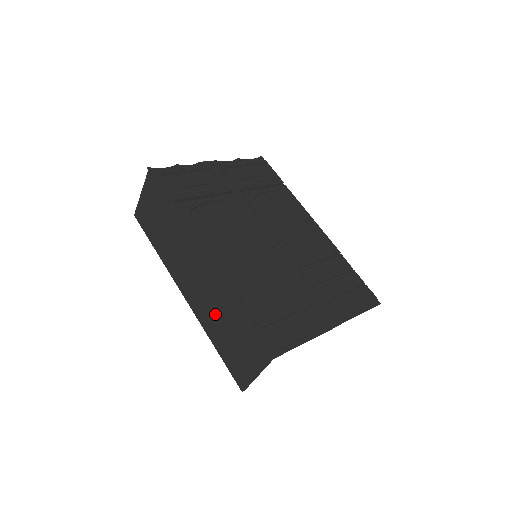
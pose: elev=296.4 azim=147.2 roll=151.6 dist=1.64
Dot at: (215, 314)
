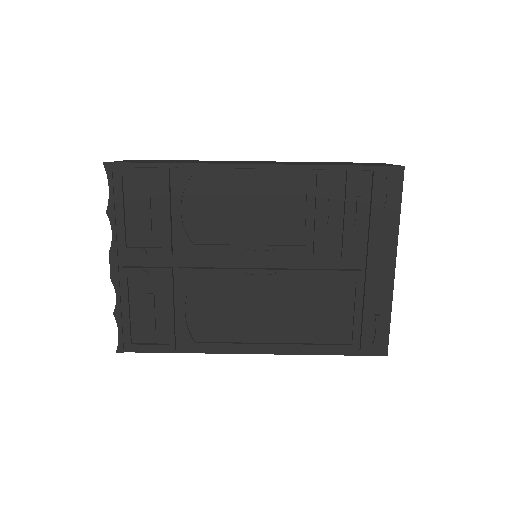
Dot at: occluded
